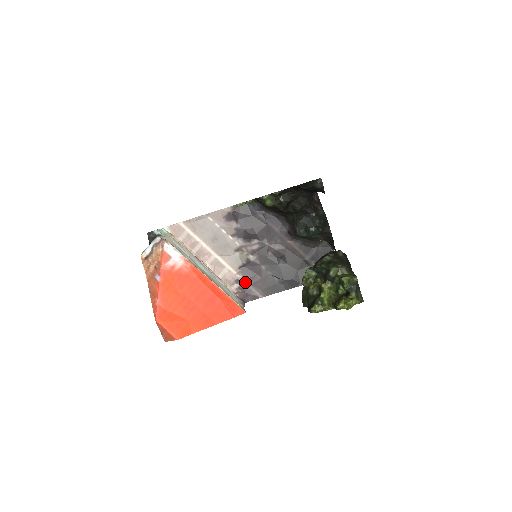
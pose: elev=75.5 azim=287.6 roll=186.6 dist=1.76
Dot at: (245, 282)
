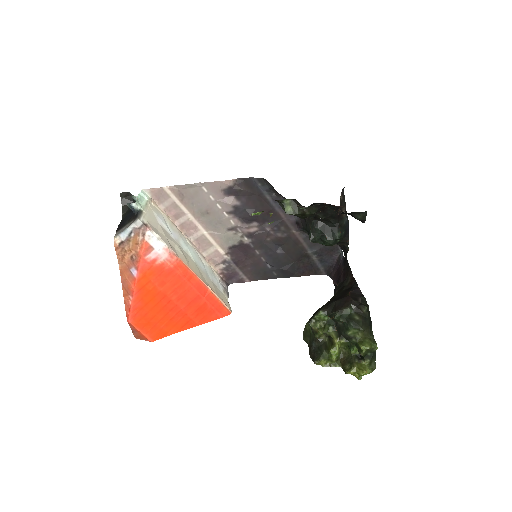
Dot at: (233, 264)
